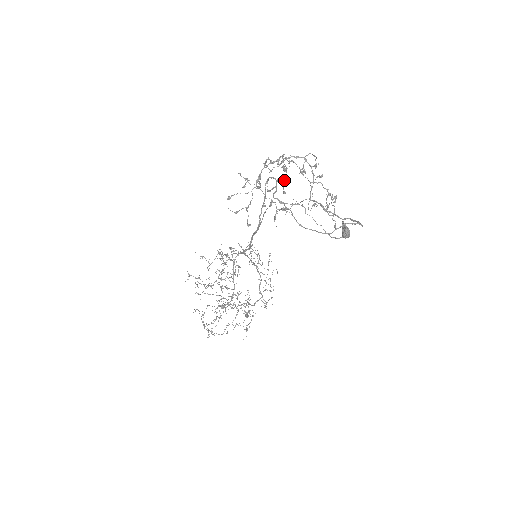
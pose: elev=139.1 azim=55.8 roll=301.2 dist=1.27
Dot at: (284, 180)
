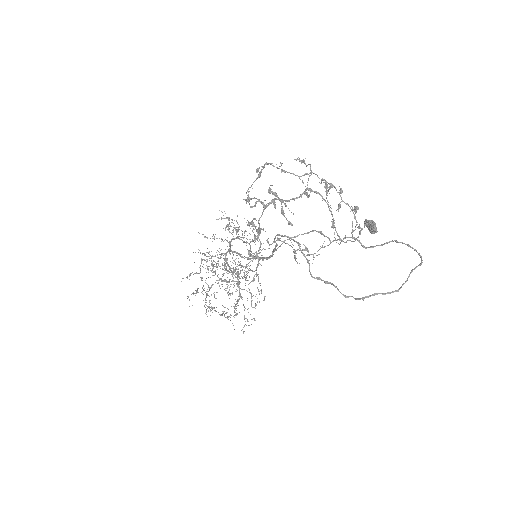
Dot at: (282, 209)
